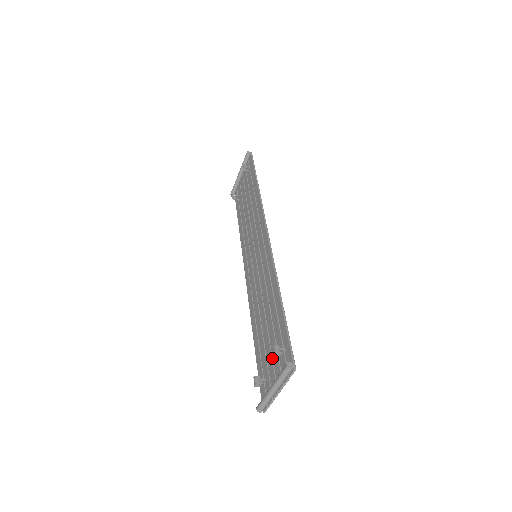
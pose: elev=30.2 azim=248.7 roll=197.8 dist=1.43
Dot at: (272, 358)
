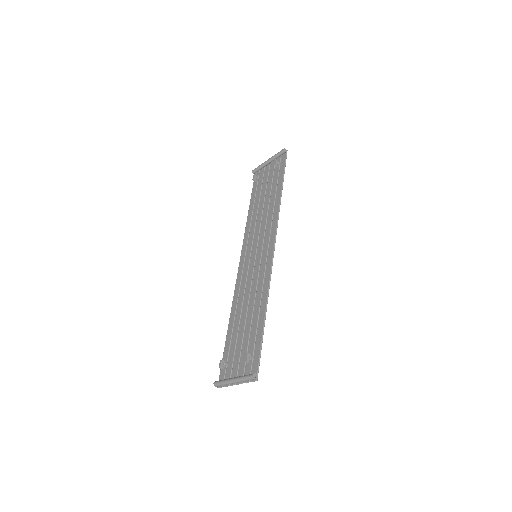
Dot at: (240, 355)
